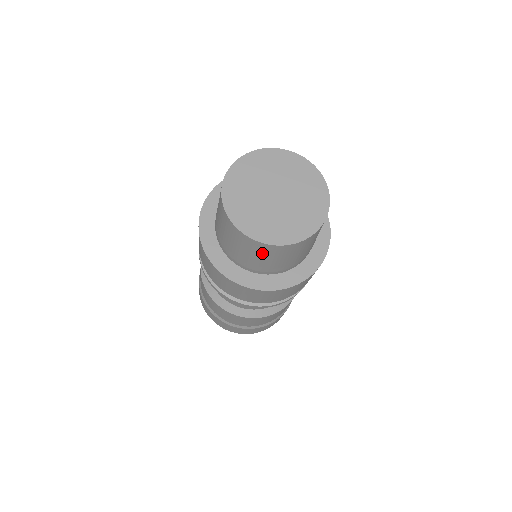
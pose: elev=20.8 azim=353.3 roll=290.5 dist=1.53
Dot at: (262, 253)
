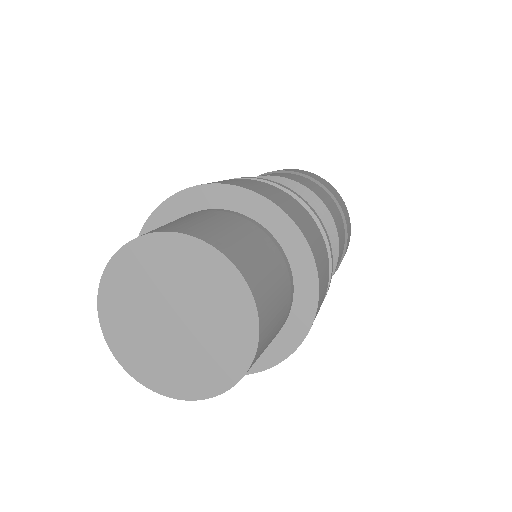
Dot at: occluded
